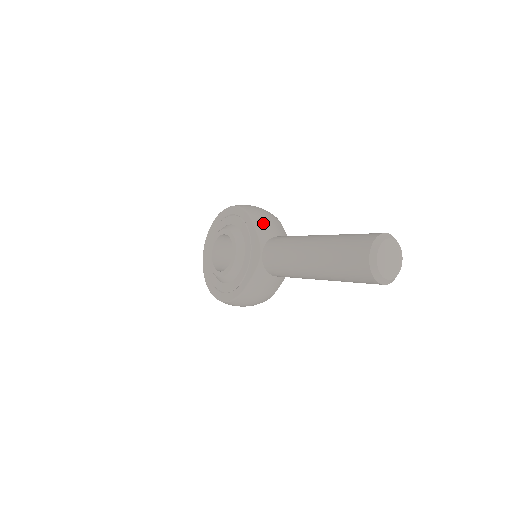
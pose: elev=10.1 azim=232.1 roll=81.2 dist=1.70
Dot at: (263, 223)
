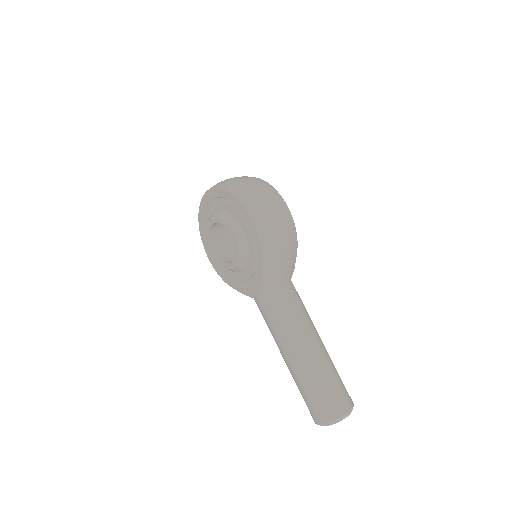
Dot at: (274, 269)
